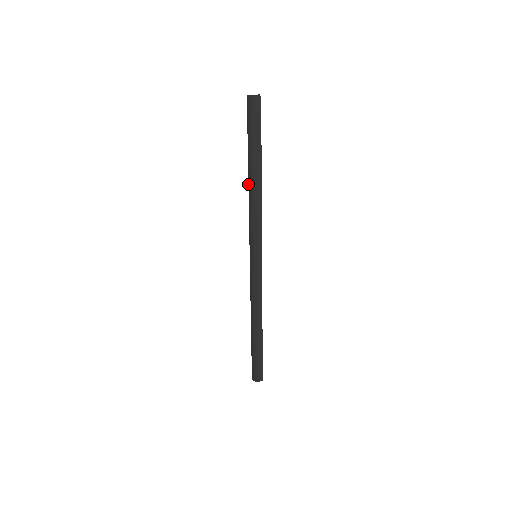
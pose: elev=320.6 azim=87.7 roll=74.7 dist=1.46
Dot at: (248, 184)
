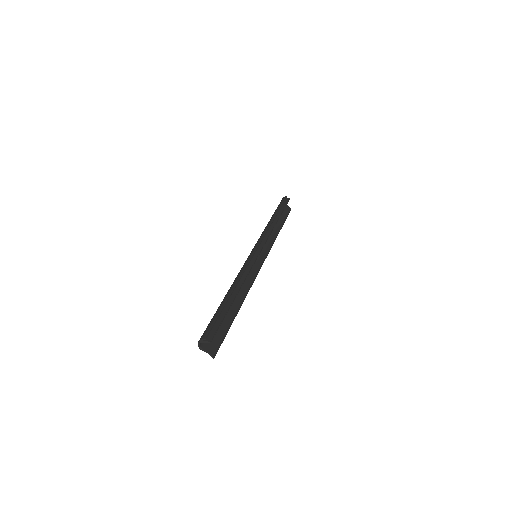
Dot at: occluded
